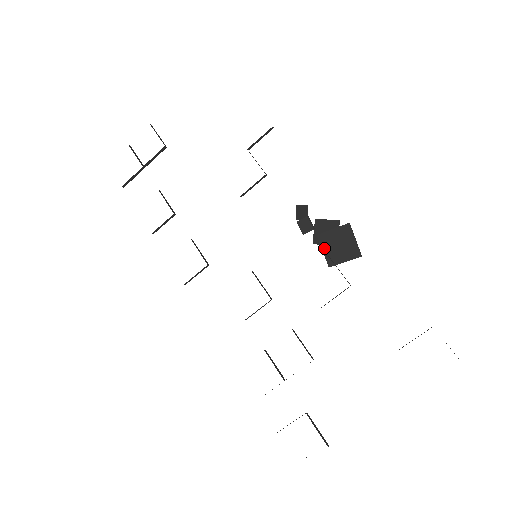
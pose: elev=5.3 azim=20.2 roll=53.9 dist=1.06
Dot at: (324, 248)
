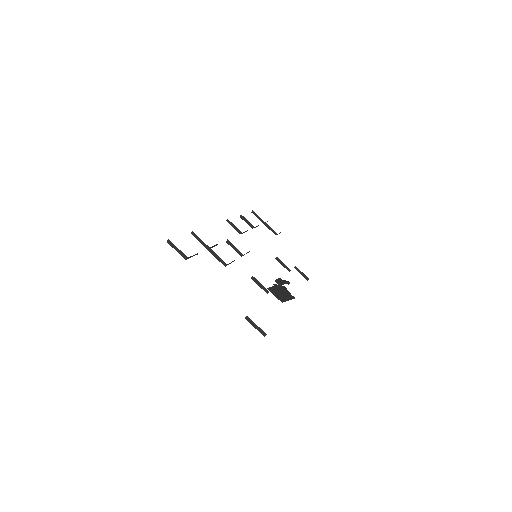
Dot at: (276, 287)
